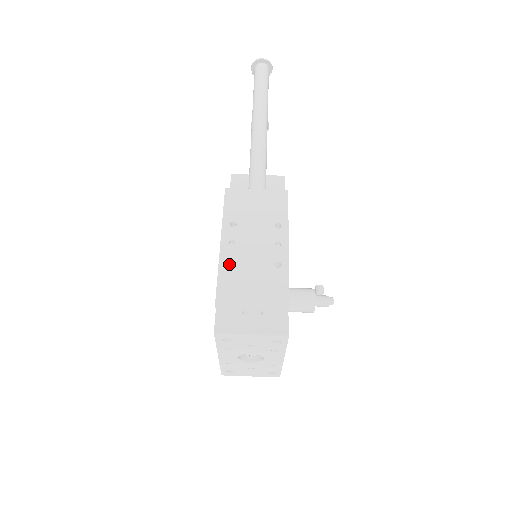
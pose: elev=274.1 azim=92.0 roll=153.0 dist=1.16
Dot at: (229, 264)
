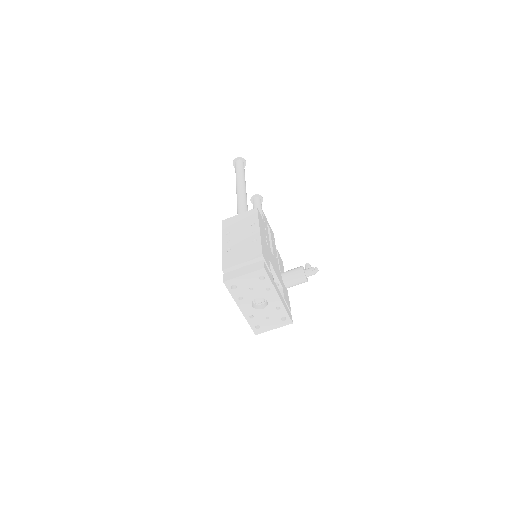
Dot at: occluded
